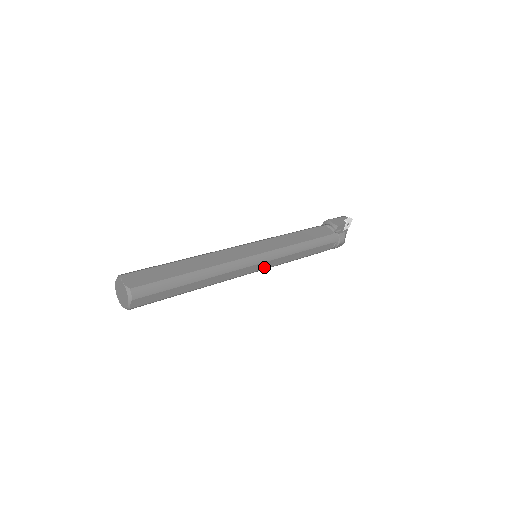
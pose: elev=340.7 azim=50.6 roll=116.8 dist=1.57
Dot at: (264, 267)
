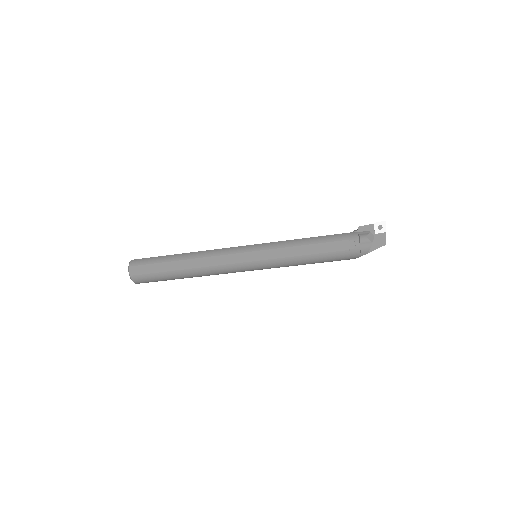
Dot at: (255, 259)
